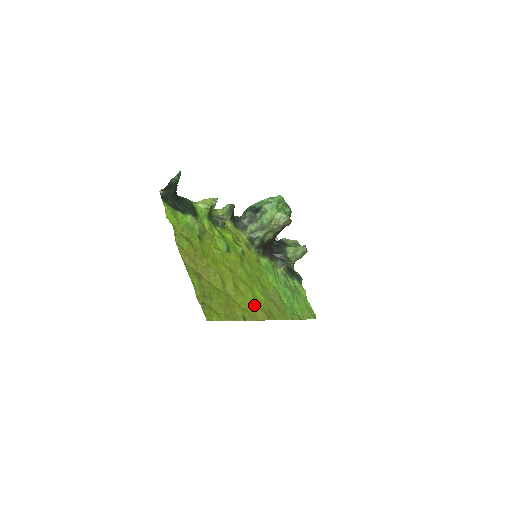
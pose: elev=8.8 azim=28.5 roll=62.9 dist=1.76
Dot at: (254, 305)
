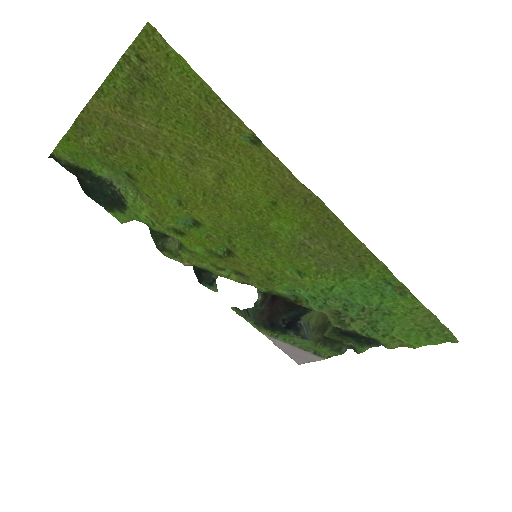
Dot at: (276, 194)
